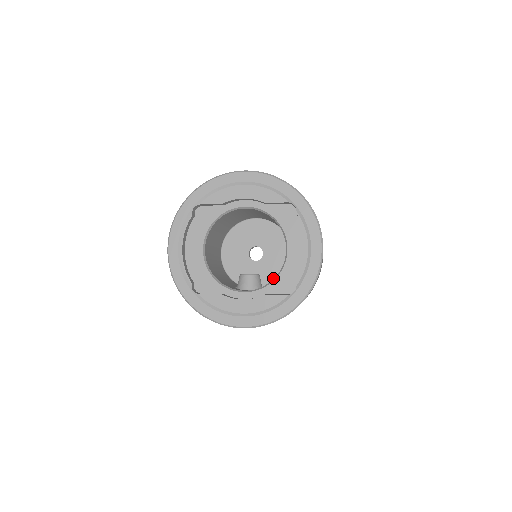
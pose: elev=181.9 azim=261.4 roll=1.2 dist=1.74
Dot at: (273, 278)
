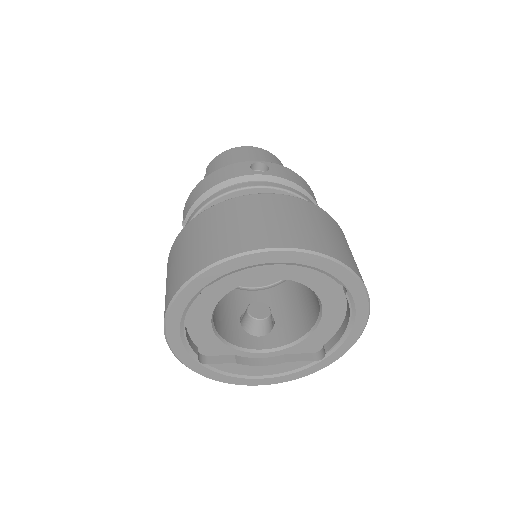
Dot at: occluded
